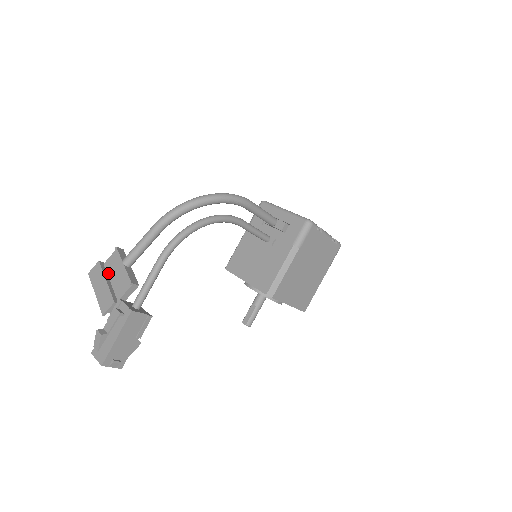
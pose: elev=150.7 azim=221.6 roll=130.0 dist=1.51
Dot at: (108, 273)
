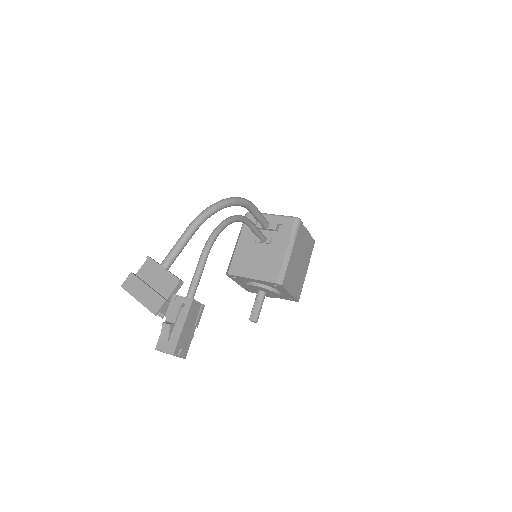
Dot at: (145, 280)
